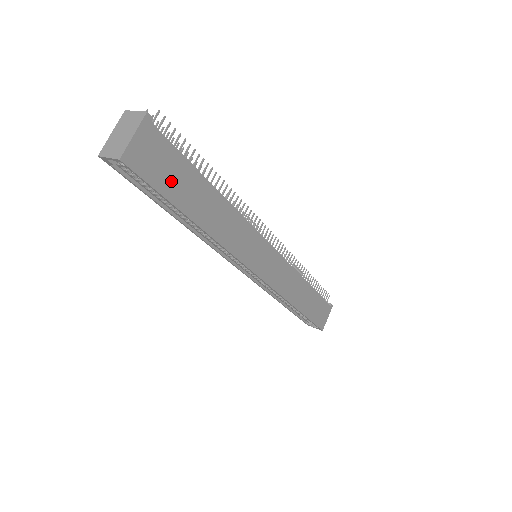
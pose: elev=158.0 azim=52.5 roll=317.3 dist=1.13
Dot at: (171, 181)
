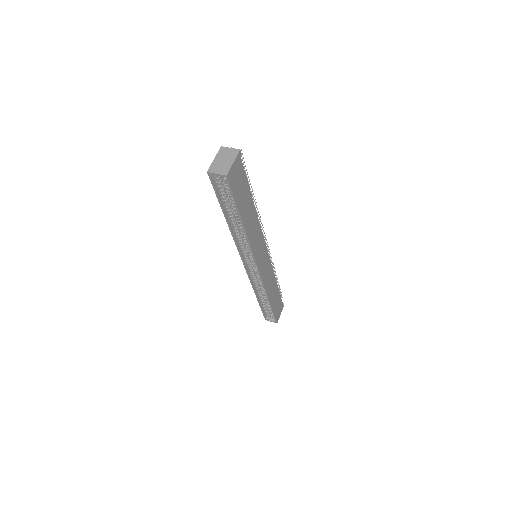
Dot at: (240, 194)
